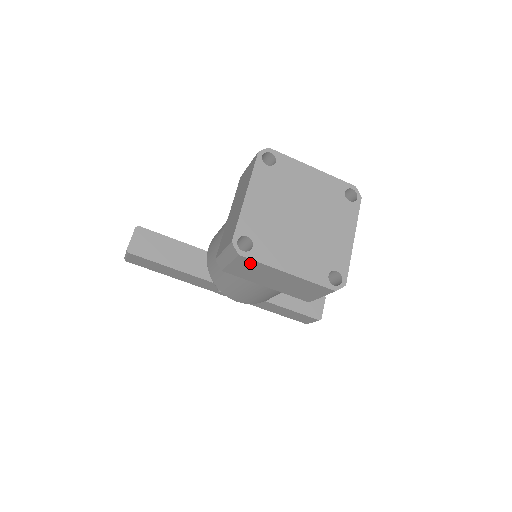
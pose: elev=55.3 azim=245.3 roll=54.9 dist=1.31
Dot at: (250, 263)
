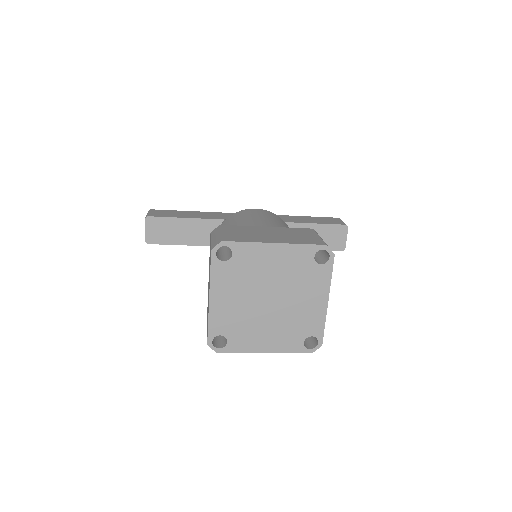
Dot at: occluded
